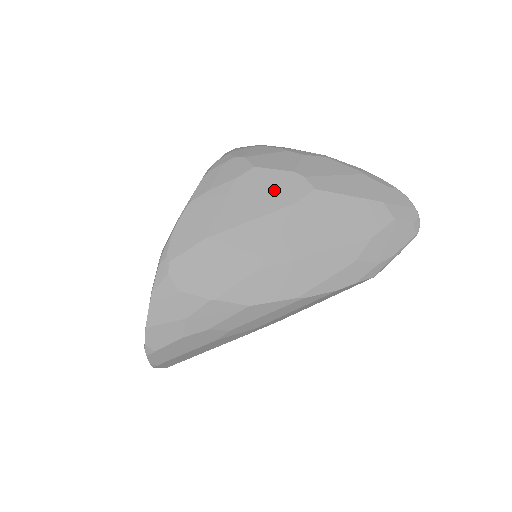
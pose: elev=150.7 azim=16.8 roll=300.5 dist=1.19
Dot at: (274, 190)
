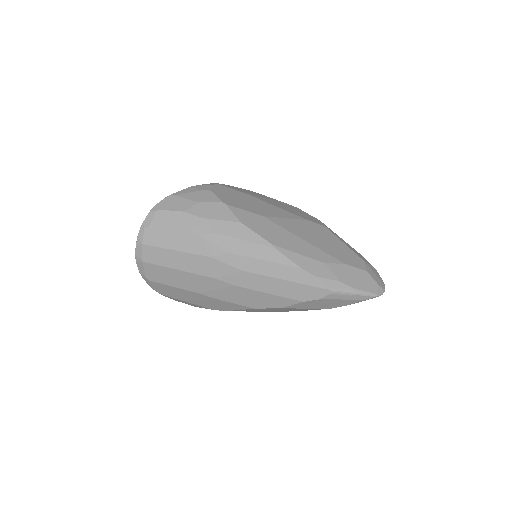
Dot at: (301, 214)
